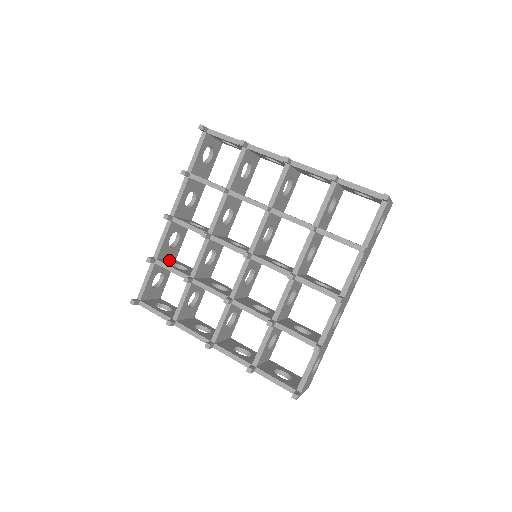
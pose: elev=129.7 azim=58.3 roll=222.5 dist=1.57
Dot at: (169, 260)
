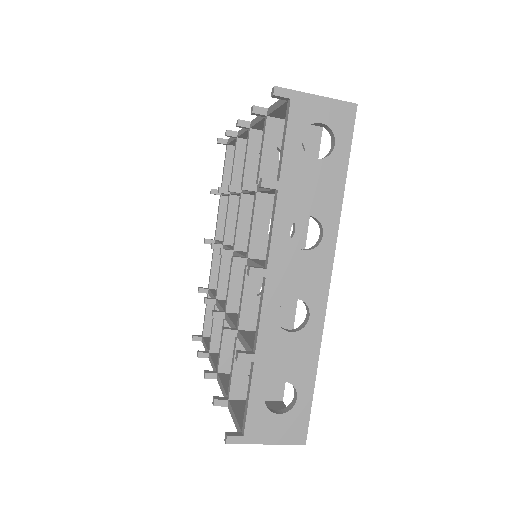
Dot at: occluded
